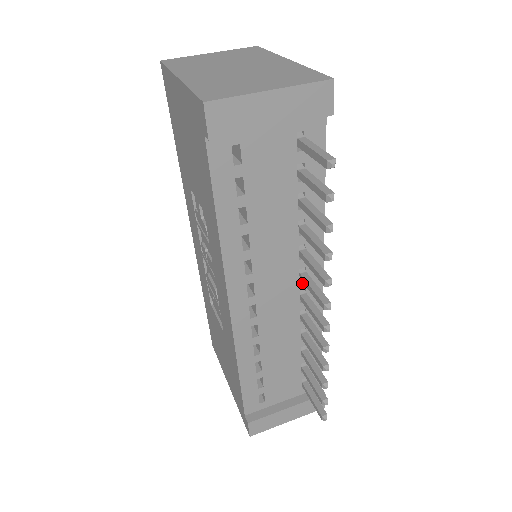
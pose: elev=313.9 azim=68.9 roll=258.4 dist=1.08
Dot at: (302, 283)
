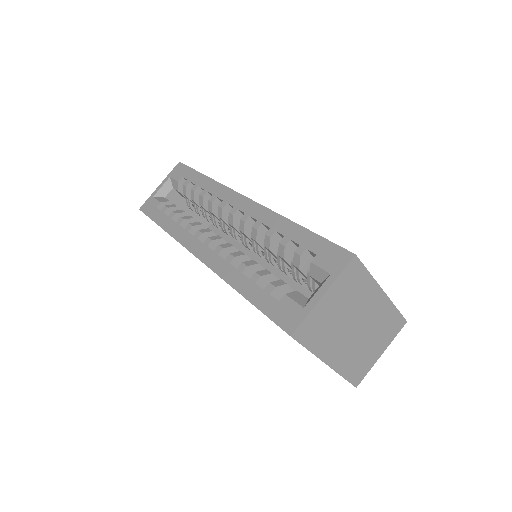
Dot at: occluded
